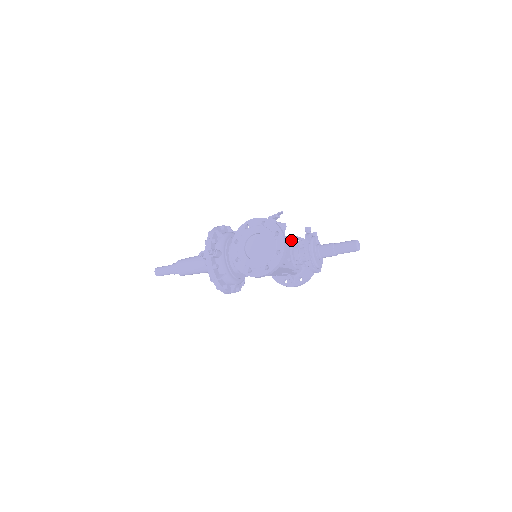
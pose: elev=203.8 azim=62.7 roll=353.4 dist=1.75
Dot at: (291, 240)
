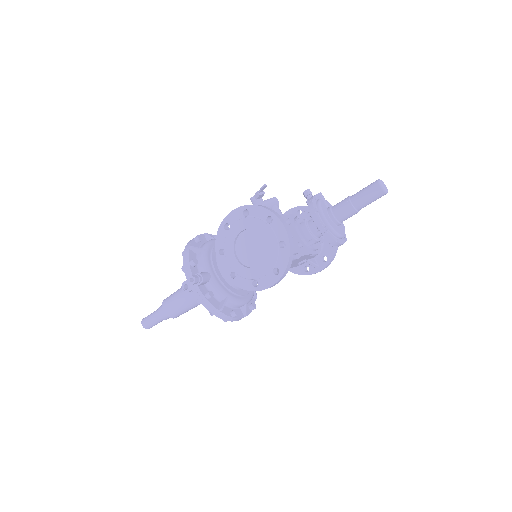
Dot at: (292, 216)
